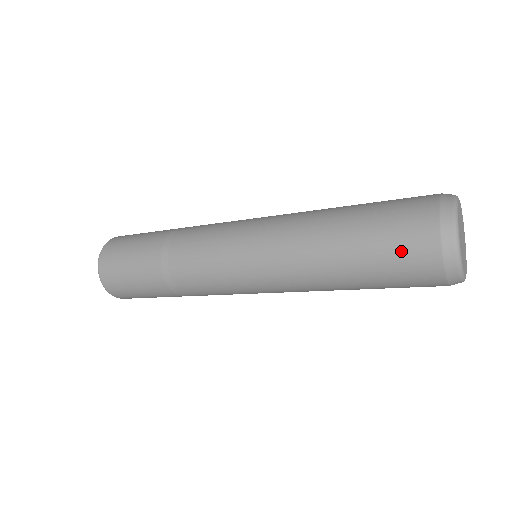
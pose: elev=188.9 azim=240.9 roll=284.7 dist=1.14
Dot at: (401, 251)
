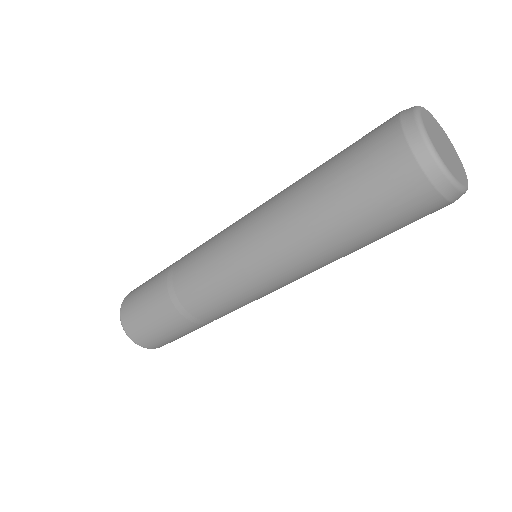
Dot at: (366, 157)
